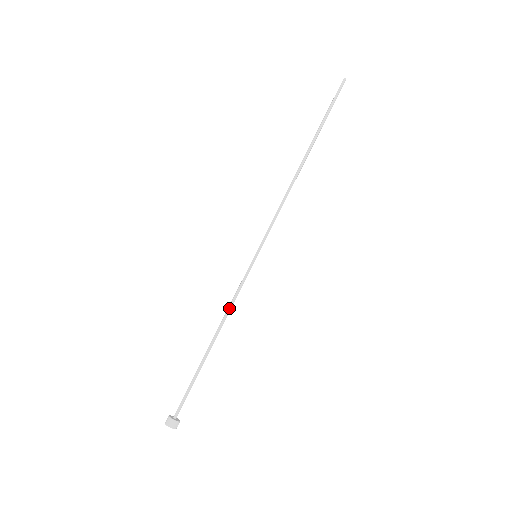
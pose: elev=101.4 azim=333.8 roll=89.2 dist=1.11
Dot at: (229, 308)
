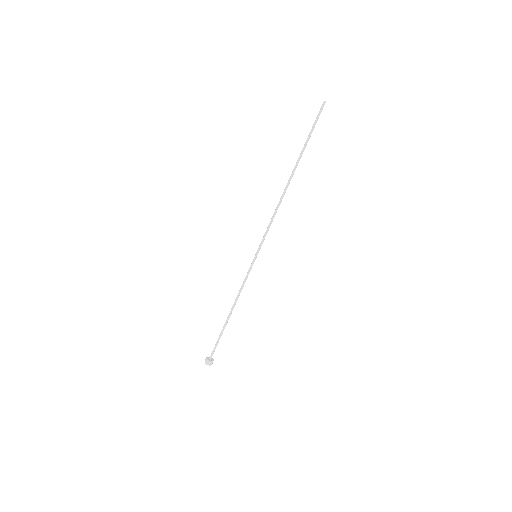
Dot at: occluded
